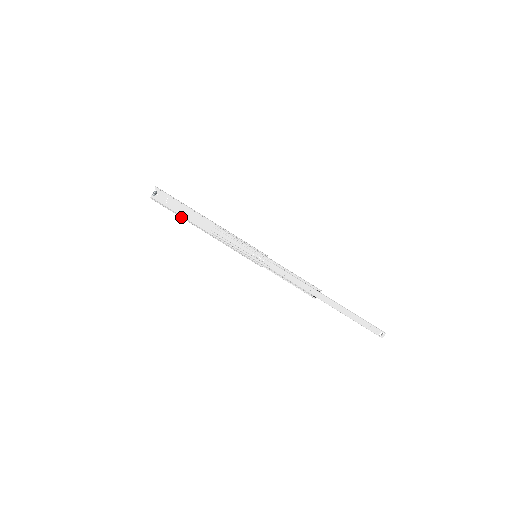
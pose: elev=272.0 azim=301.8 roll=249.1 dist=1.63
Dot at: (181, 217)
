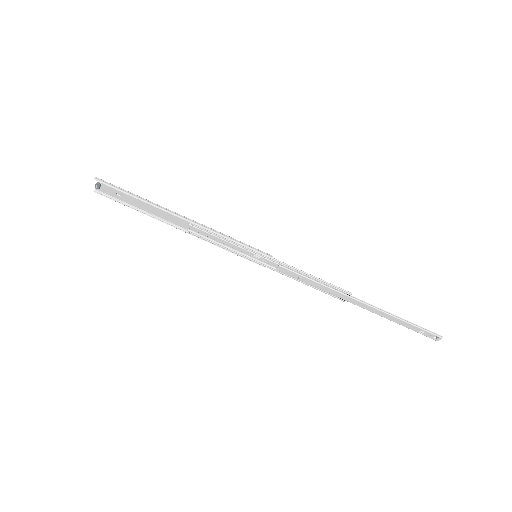
Dot at: occluded
